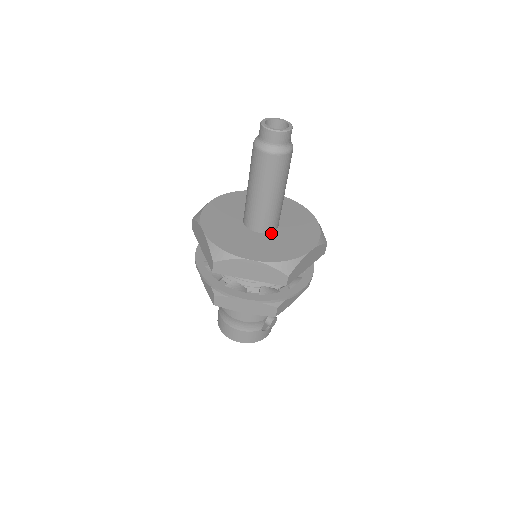
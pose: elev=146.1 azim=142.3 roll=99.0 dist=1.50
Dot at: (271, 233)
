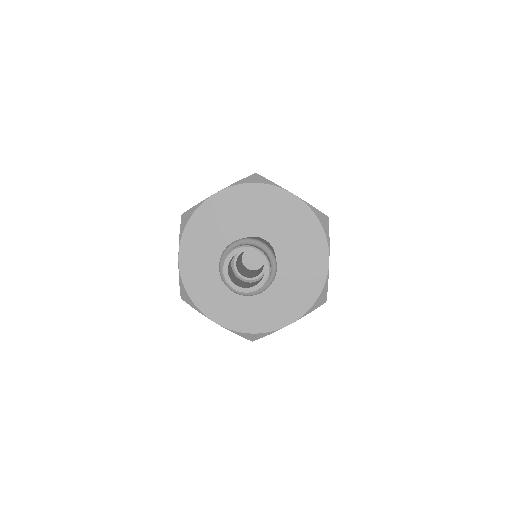
Dot at: occluded
